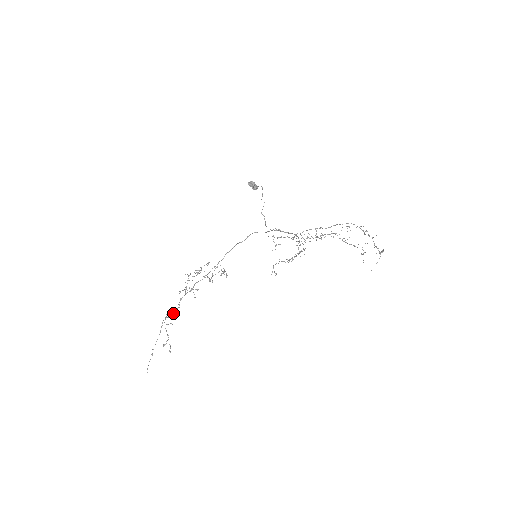
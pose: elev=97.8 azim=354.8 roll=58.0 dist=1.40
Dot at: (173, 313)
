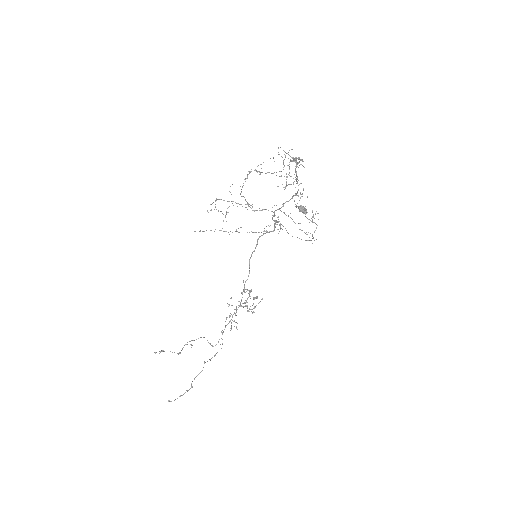
Dot at: (211, 345)
